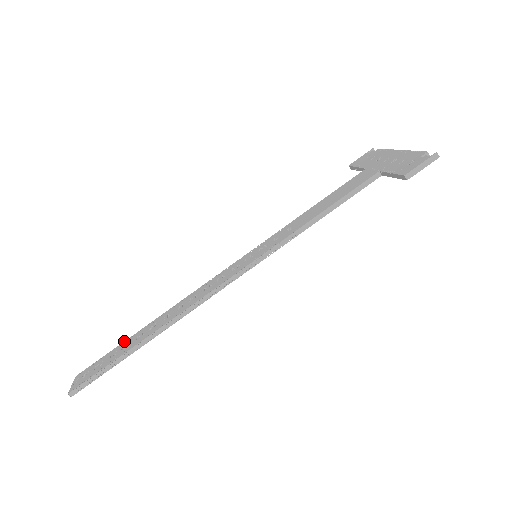
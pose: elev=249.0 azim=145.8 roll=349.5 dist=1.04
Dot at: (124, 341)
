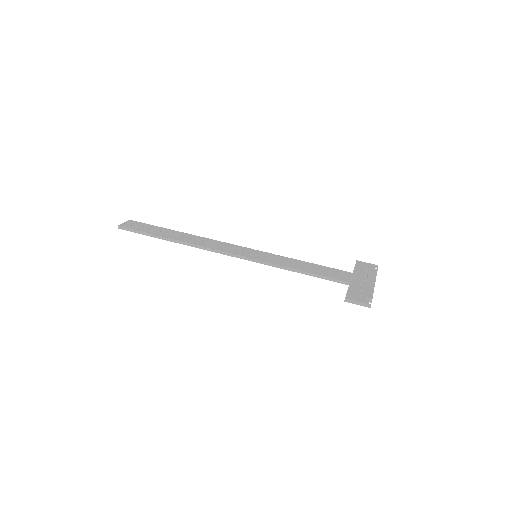
Dot at: occluded
